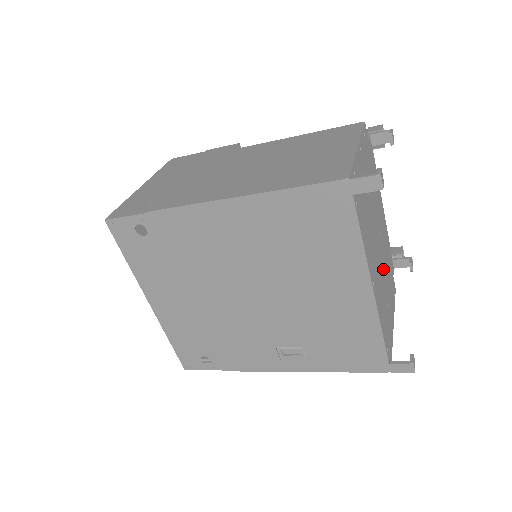
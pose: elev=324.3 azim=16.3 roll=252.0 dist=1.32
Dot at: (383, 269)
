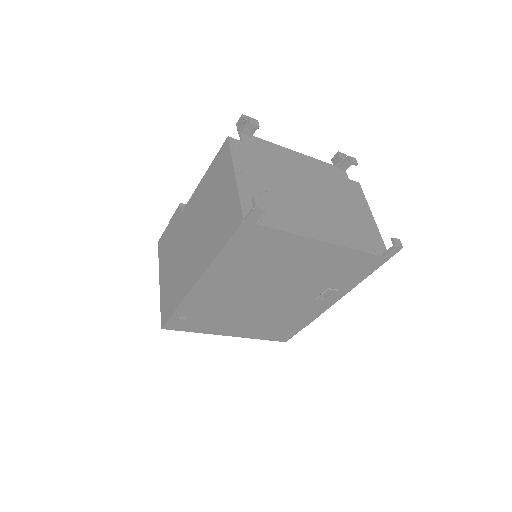
Dot at: (330, 201)
